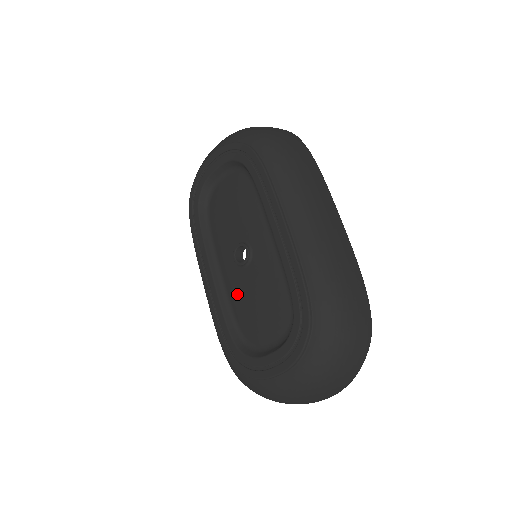
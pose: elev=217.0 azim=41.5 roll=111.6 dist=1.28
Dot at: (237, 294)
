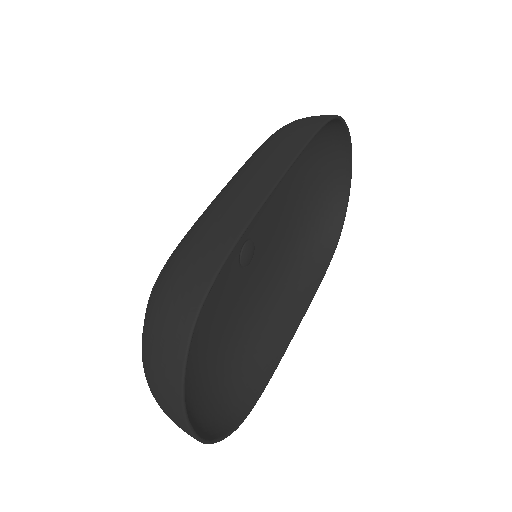
Dot at: occluded
